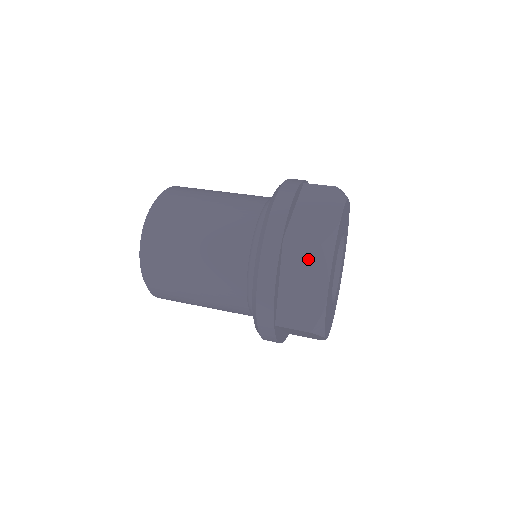
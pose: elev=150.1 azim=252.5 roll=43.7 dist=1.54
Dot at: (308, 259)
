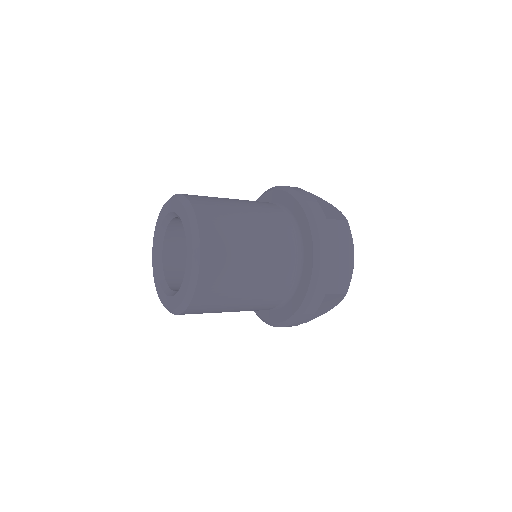
Dot at: (341, 233)
